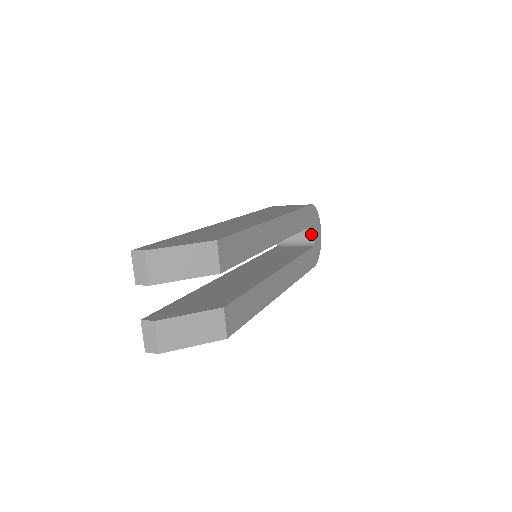
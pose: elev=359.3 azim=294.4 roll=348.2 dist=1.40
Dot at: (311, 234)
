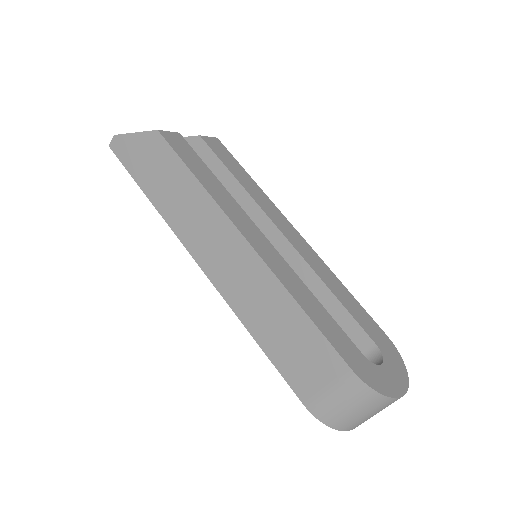
Dot at: occluded
